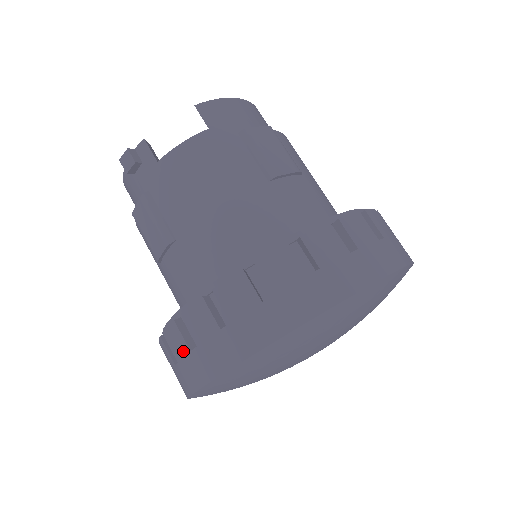
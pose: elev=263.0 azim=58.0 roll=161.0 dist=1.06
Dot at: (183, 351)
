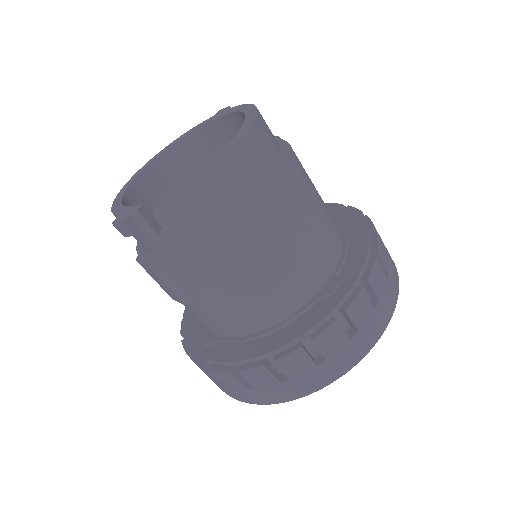
Dot at: (212, 379)
